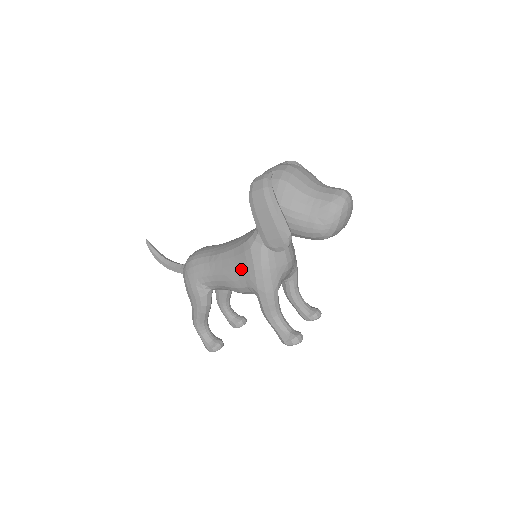
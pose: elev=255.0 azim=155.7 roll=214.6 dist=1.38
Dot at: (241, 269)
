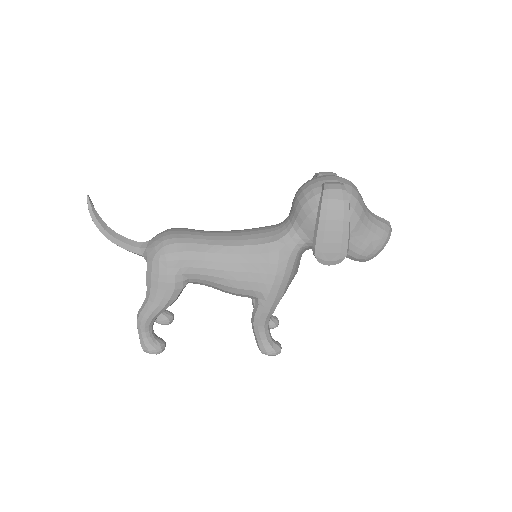
Dot at: (256, 270)
